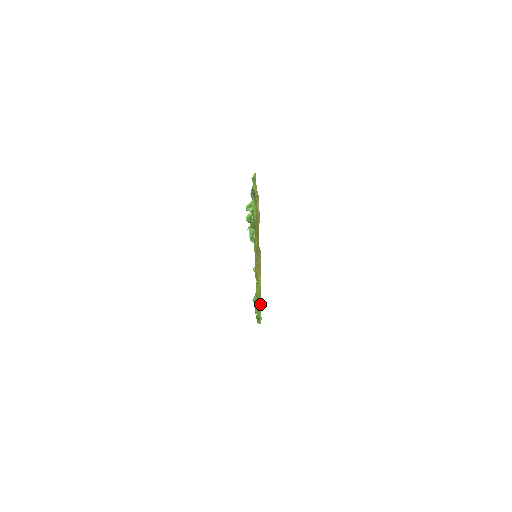
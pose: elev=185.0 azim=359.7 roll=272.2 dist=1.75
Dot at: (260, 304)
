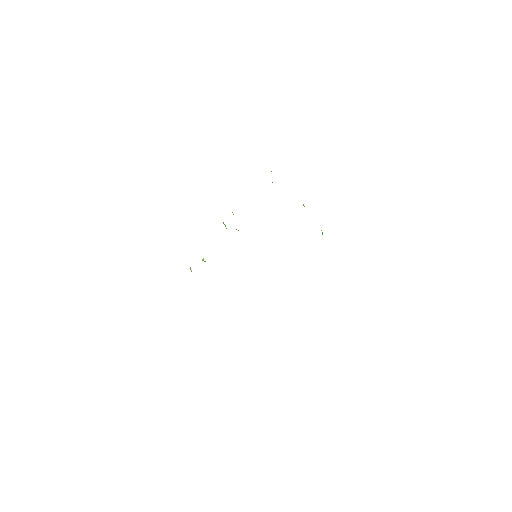
Dot at: occluded
